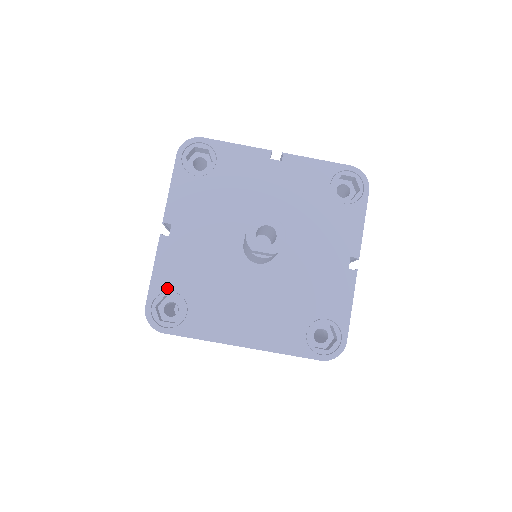
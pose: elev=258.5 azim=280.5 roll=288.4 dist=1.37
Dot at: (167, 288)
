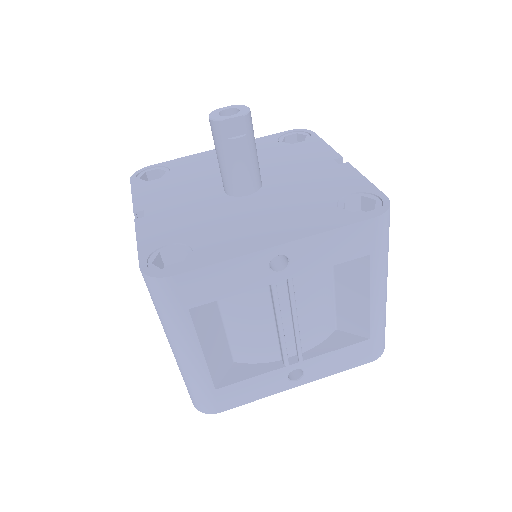
Dot at: (159, 245)
